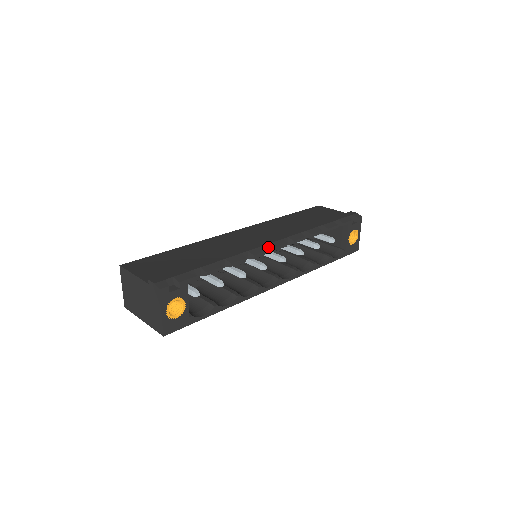
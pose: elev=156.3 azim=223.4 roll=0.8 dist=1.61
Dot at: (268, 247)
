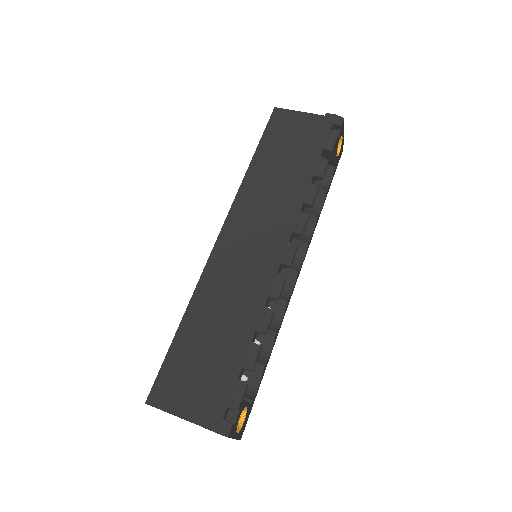
Dot at: (280, 266)
